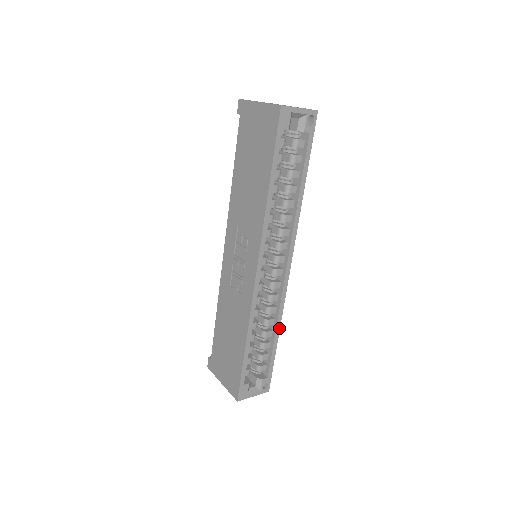
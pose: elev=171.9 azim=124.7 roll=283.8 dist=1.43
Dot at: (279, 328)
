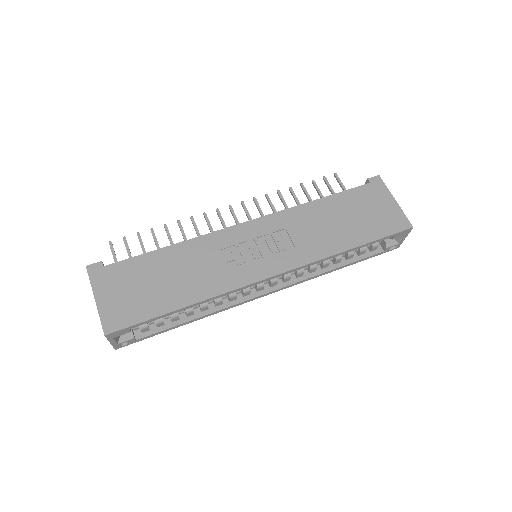
Dot at: (200, 318)
